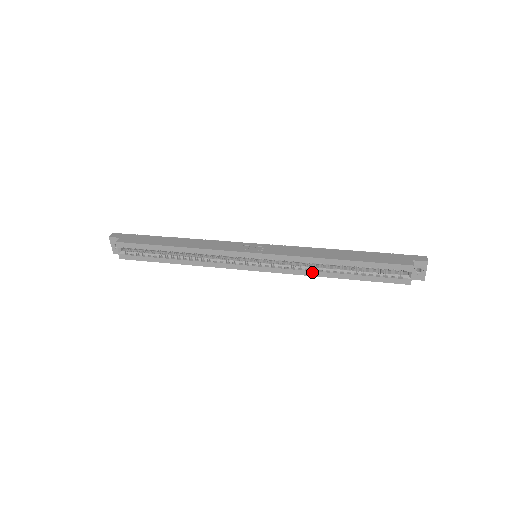
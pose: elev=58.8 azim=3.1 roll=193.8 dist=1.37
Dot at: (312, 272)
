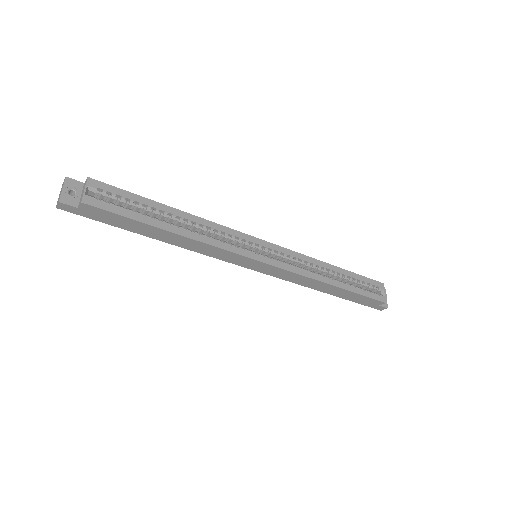
Dot at: (316, 275)
